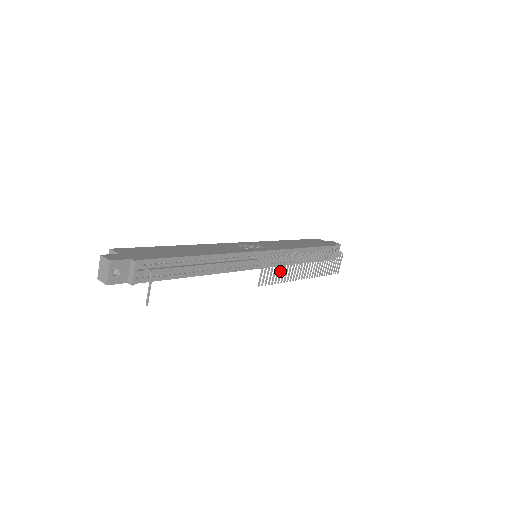
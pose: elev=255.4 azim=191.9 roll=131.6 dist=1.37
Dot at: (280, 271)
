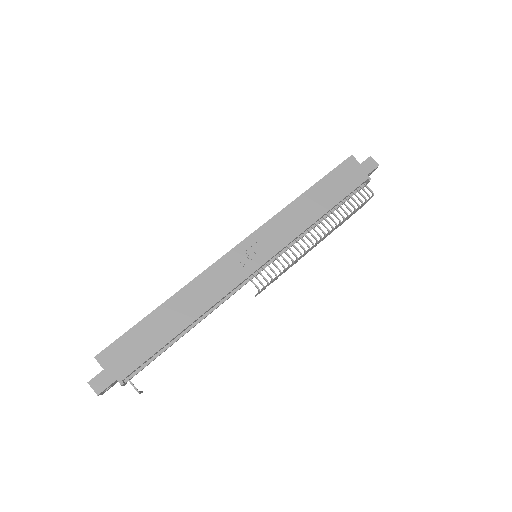
Dot at: (282, 273)
